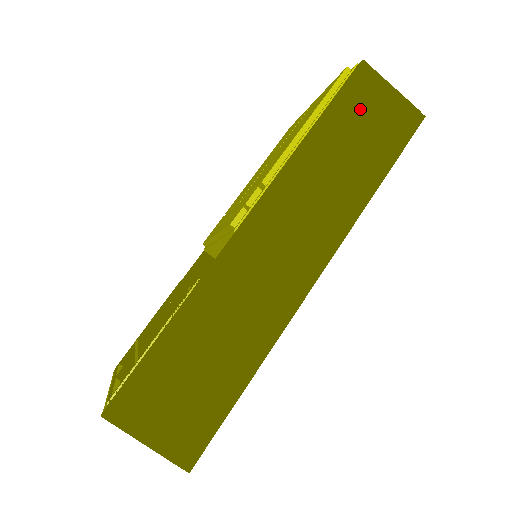
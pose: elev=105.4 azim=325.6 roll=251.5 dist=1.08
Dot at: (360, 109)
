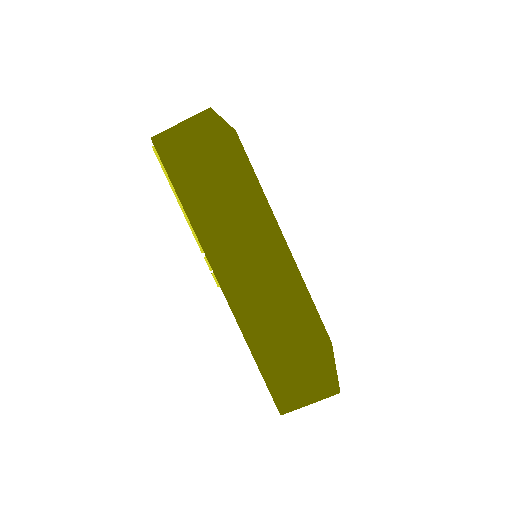
Dot at: (183, 161)
